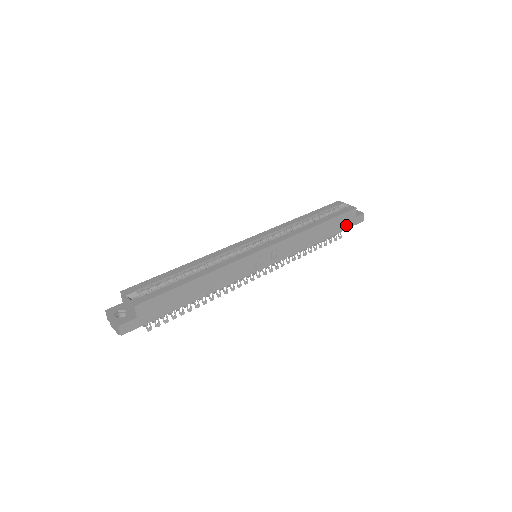
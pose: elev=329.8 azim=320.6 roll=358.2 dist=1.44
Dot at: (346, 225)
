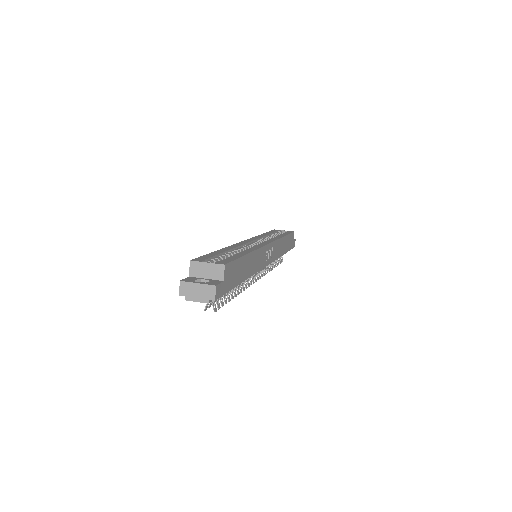
Dot at: (291, 246)
